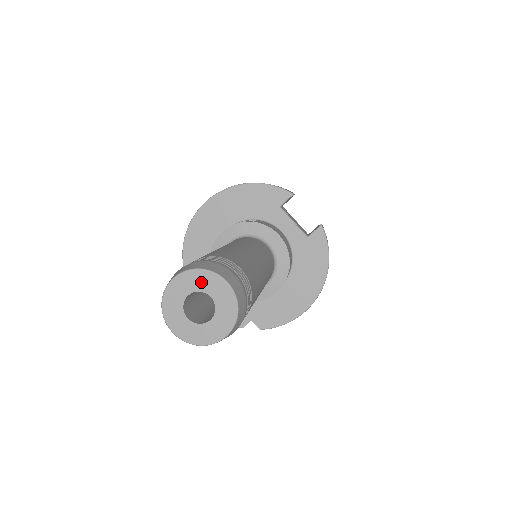
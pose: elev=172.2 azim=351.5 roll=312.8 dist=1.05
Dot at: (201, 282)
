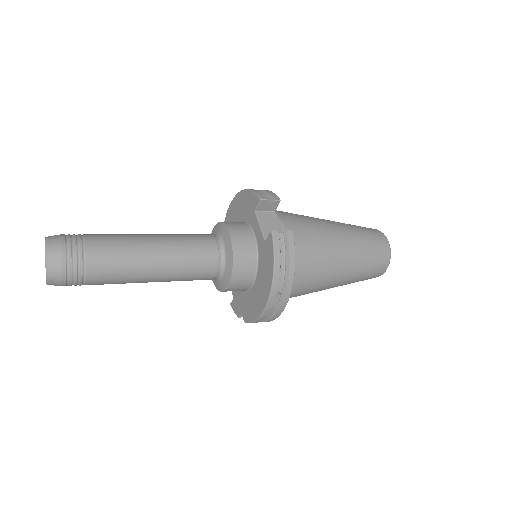
Dot at: occluded
